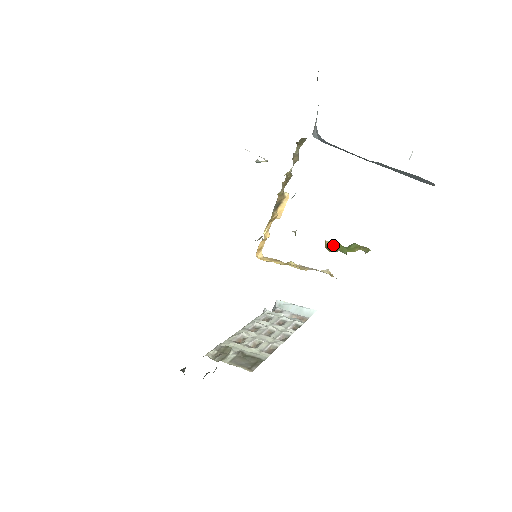
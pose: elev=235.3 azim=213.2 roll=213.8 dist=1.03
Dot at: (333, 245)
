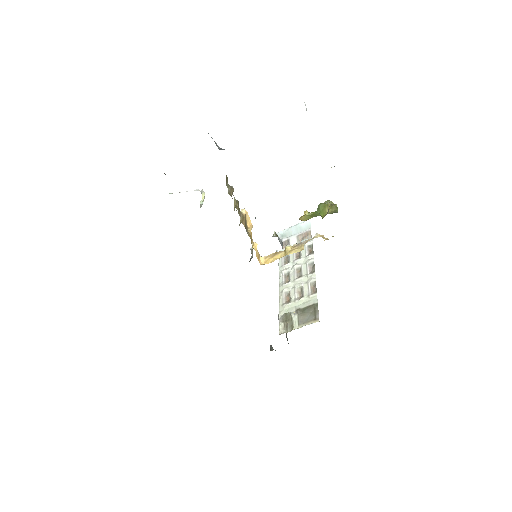
Dot at: (307, 217)
